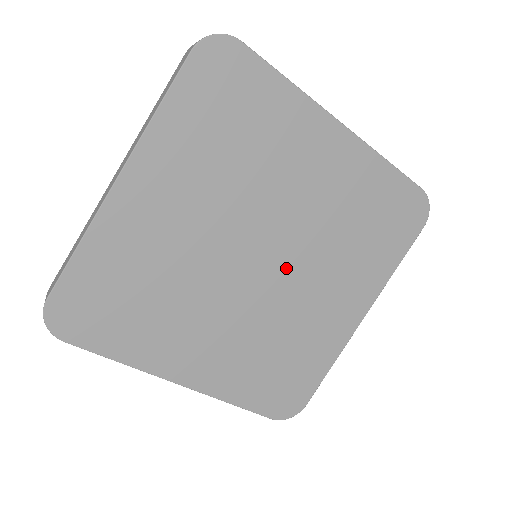
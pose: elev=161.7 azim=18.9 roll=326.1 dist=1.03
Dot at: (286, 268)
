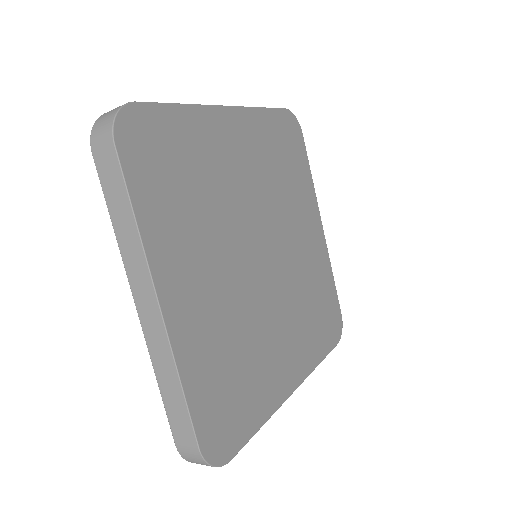
Dot at: (272, 283)
